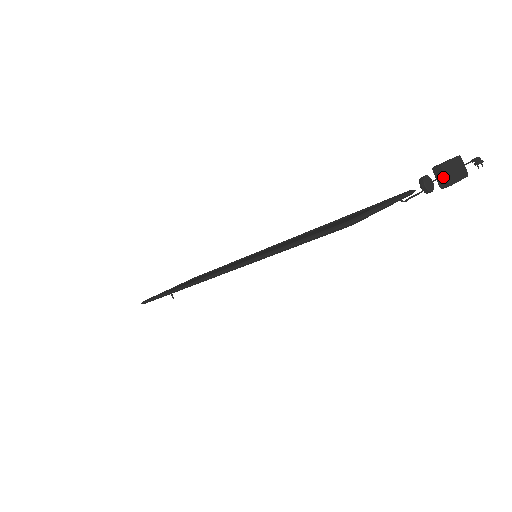
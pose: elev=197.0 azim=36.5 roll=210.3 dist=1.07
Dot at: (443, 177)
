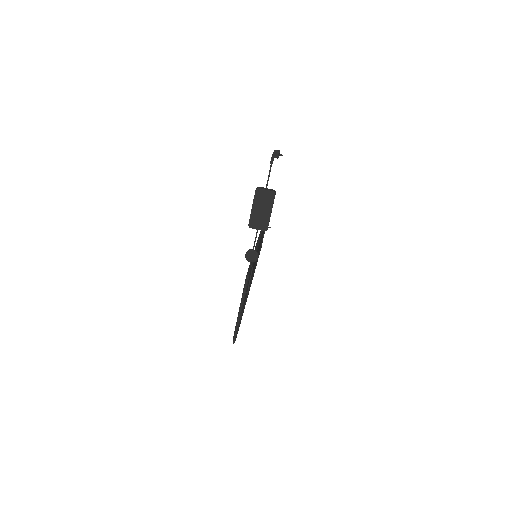
Dot at: occluded
